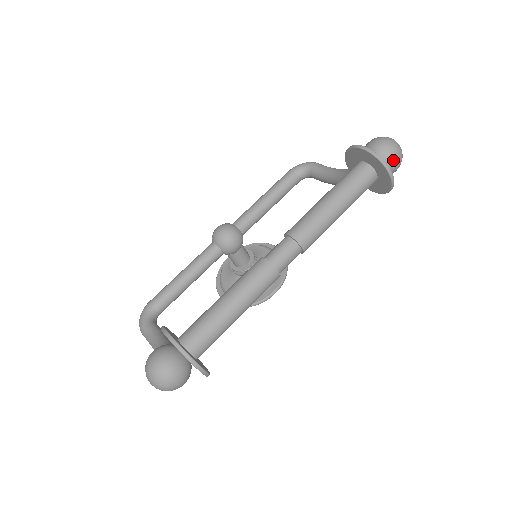
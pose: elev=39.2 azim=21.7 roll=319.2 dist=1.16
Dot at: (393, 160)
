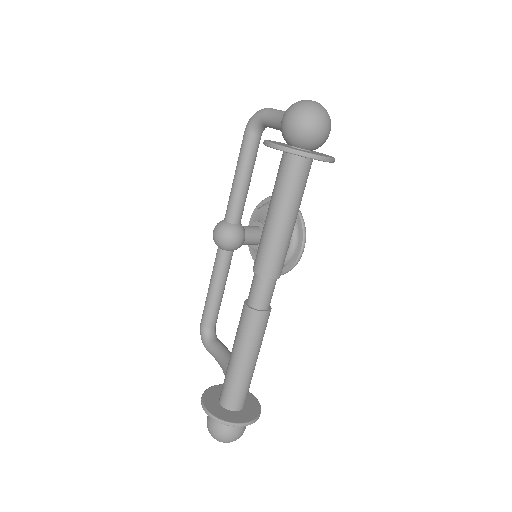
Dot at: (316, 134)
